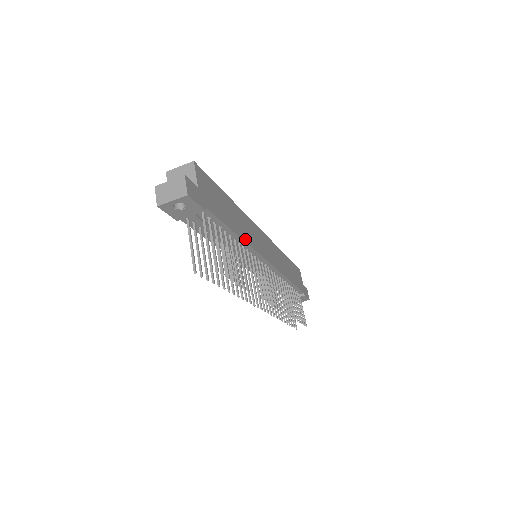
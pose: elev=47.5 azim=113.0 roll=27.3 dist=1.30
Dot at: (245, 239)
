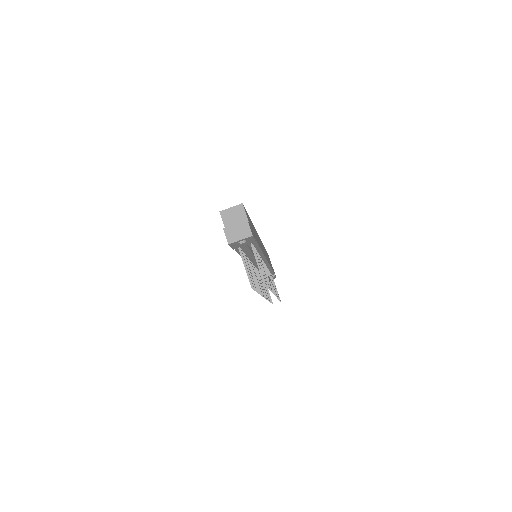
Dot at: occluded
